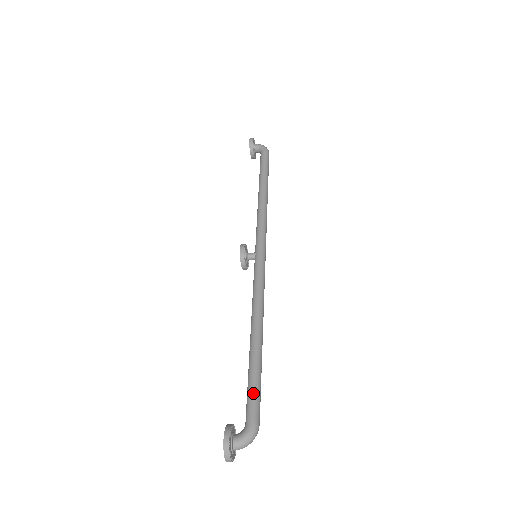
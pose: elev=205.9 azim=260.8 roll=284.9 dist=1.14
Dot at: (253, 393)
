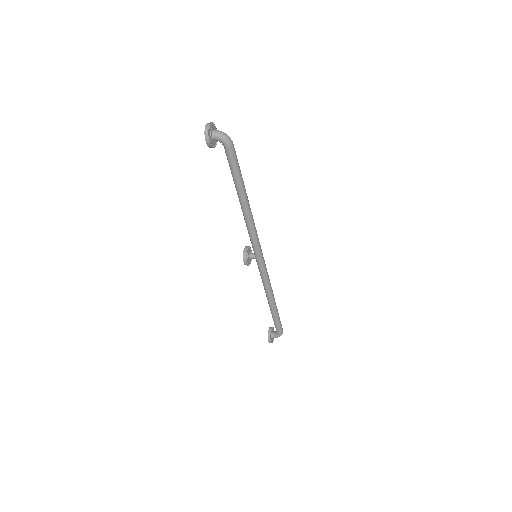
Dot at: (277, 325)
